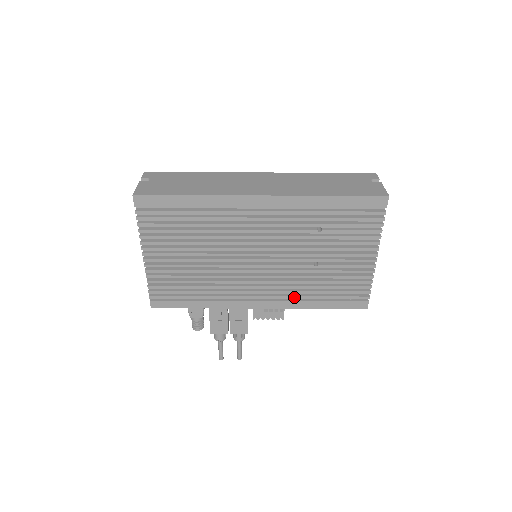
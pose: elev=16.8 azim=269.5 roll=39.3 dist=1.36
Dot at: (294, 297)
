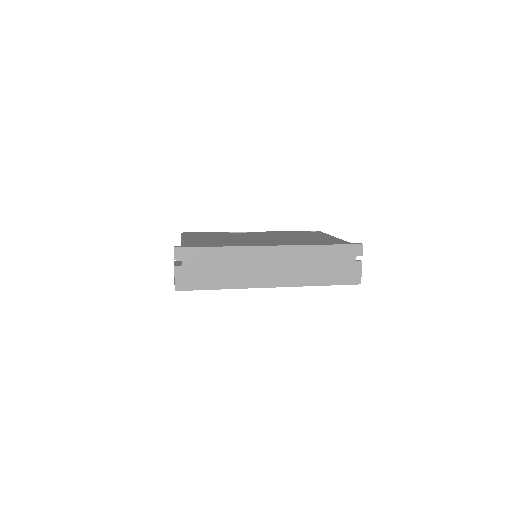
Dot at: occluded
